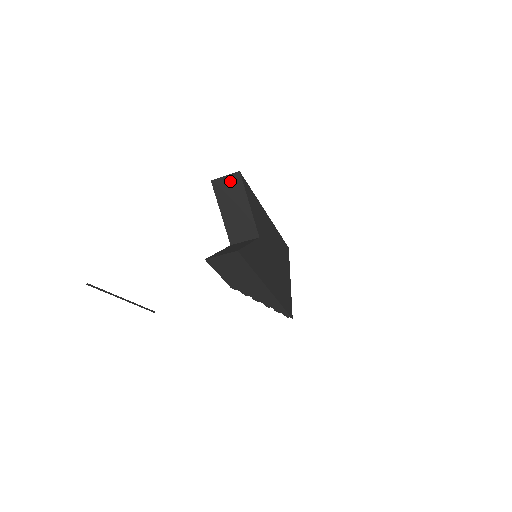
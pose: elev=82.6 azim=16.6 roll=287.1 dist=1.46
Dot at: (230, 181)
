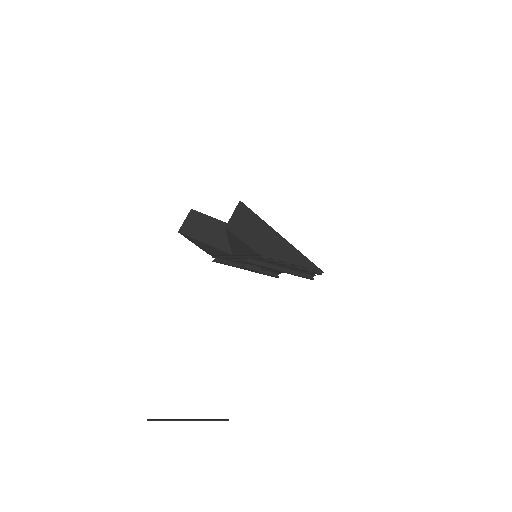
Dot at: (191, 220)
